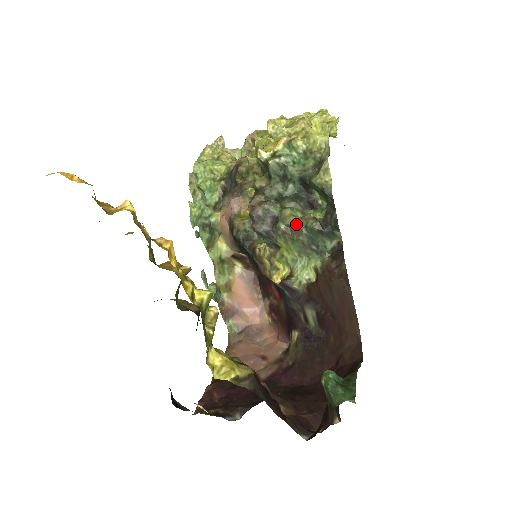
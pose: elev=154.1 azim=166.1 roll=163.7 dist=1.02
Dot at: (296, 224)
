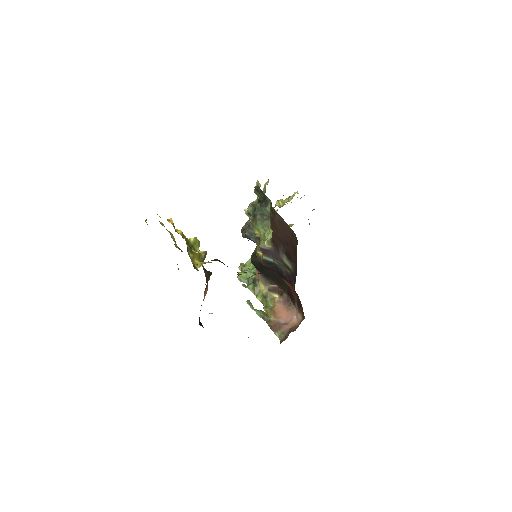
Dot at: (255, 215)
